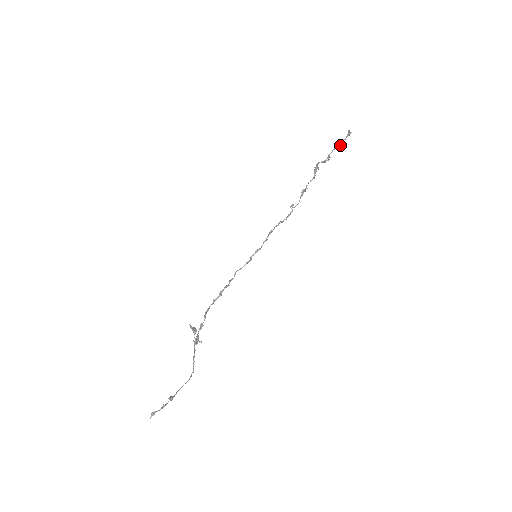
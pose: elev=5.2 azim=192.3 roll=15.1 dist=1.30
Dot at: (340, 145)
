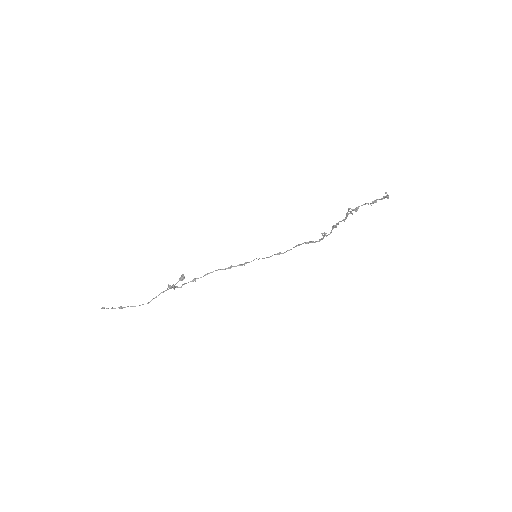
Dot at: (371, 203)
